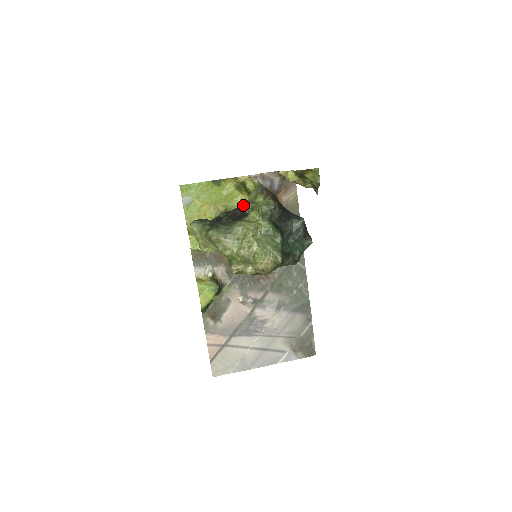
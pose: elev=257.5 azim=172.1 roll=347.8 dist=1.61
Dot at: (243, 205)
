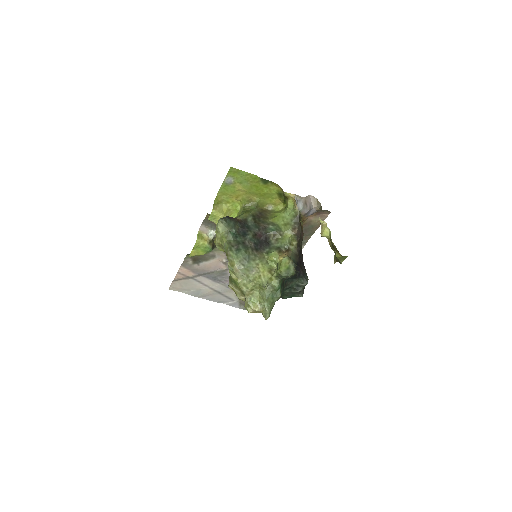
Dot at: (272, 229)
